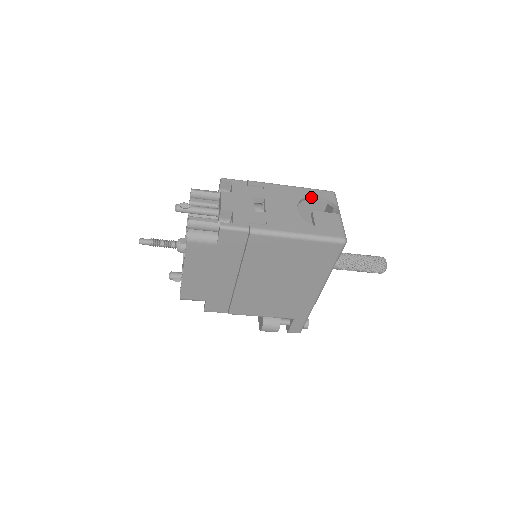
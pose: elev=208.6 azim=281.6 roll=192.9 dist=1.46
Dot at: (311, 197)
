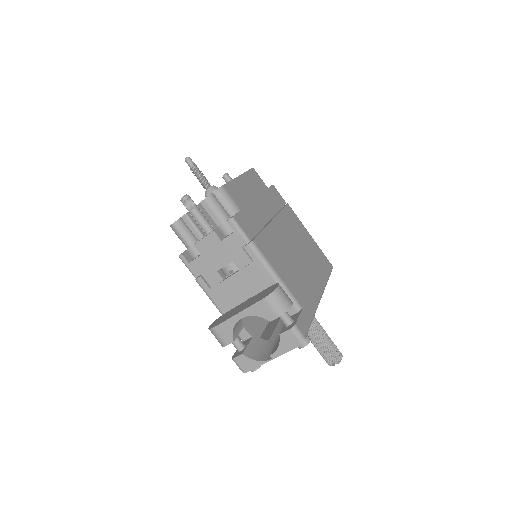
Dot at: occluded
